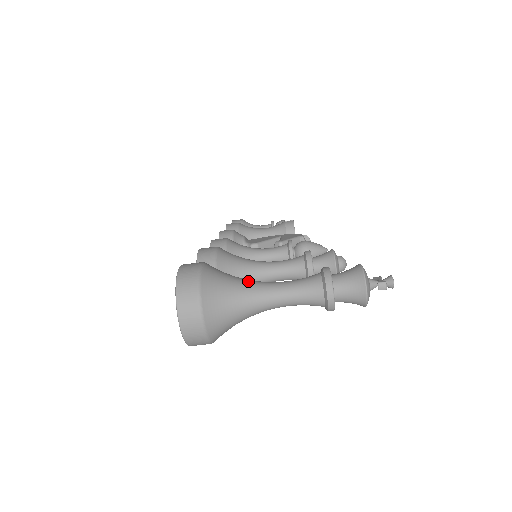
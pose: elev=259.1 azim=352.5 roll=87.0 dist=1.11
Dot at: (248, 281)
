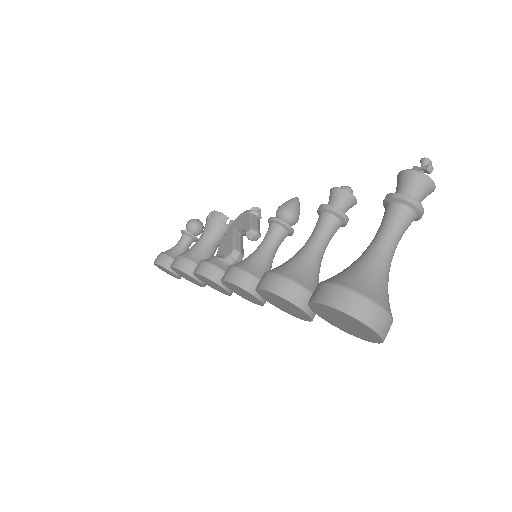
Dot at: (365, 259)
